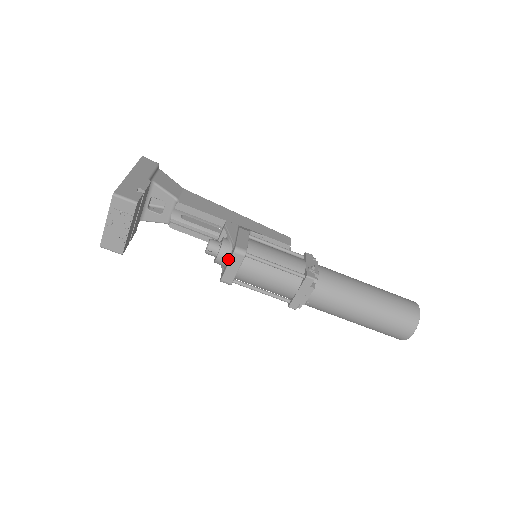
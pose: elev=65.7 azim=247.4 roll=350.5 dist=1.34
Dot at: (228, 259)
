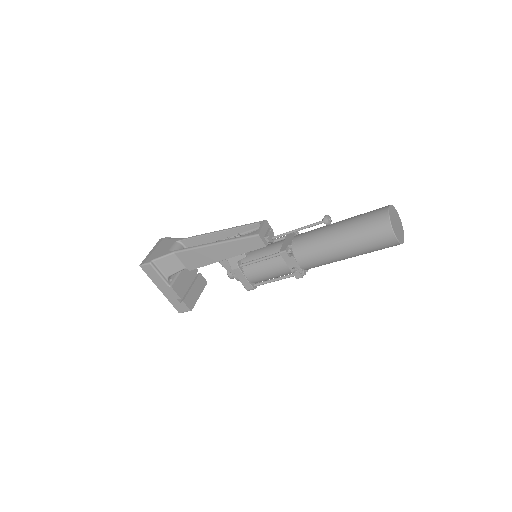
Dot at: occluded
